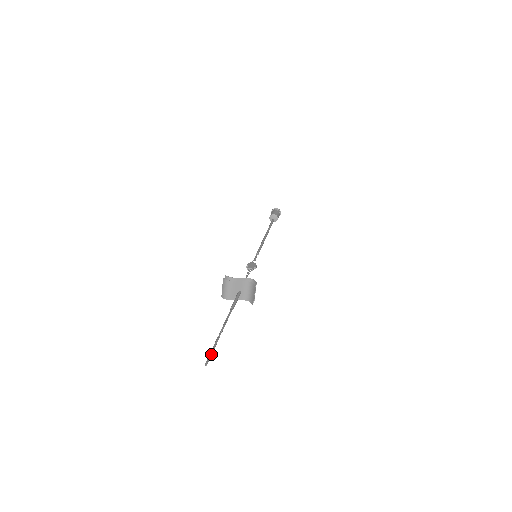
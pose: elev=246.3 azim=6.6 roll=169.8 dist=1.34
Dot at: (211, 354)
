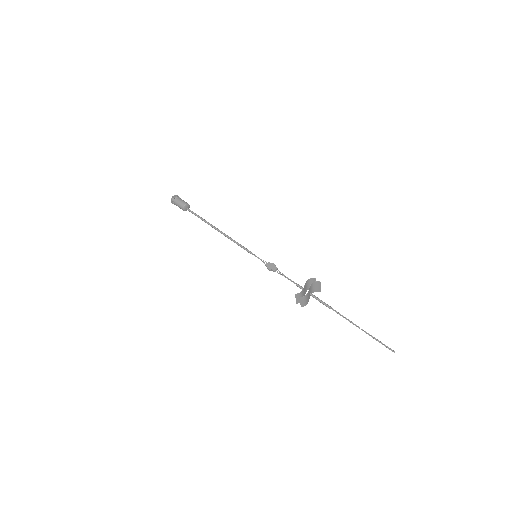
Dot at: (385, 345)
